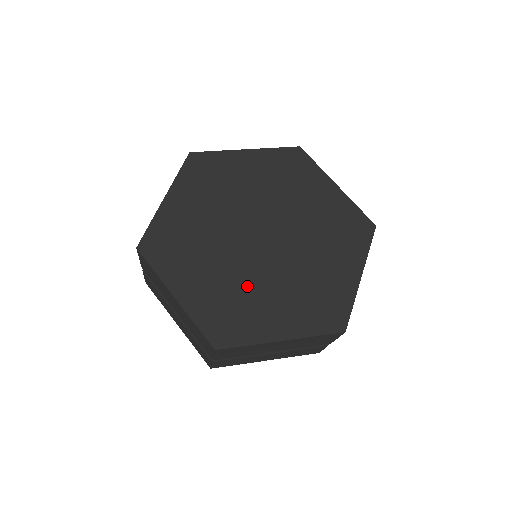
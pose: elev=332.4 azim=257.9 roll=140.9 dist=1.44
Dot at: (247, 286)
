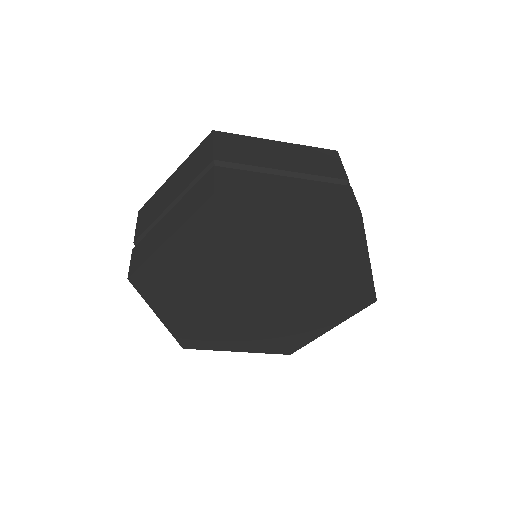
Dot at: occluded
